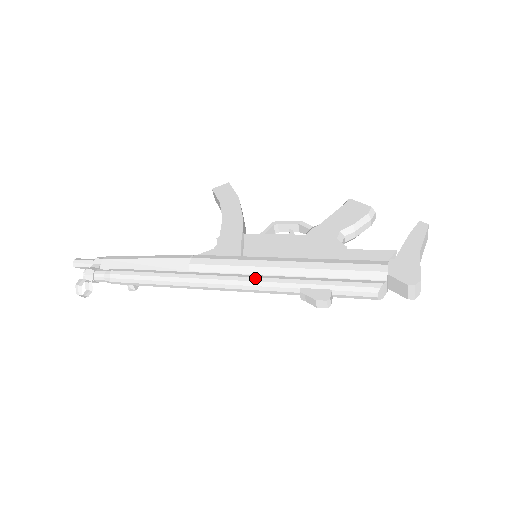
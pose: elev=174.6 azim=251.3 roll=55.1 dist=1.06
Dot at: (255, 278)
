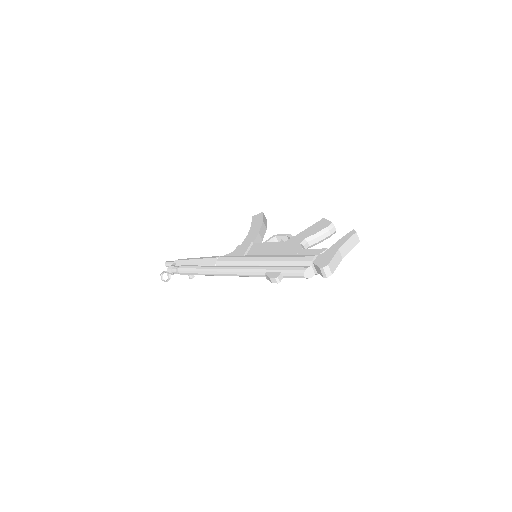
Dot at: (245, 267)
